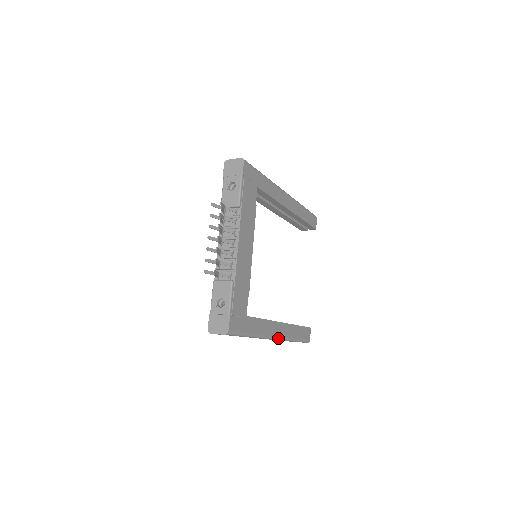
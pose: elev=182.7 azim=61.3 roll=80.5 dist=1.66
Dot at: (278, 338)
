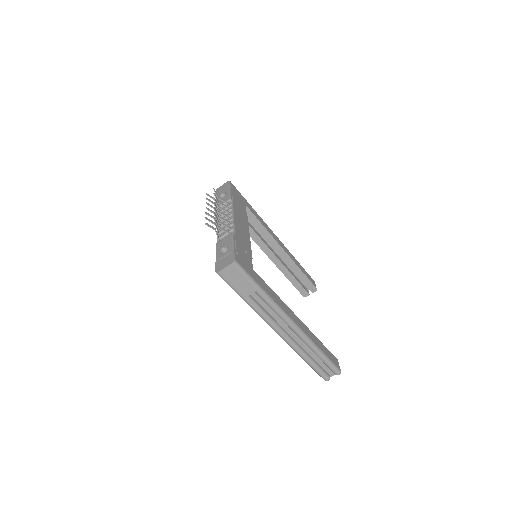
Dot at: (296, 326)
